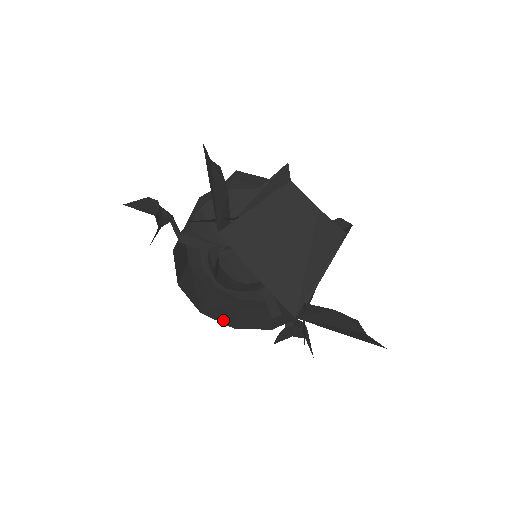
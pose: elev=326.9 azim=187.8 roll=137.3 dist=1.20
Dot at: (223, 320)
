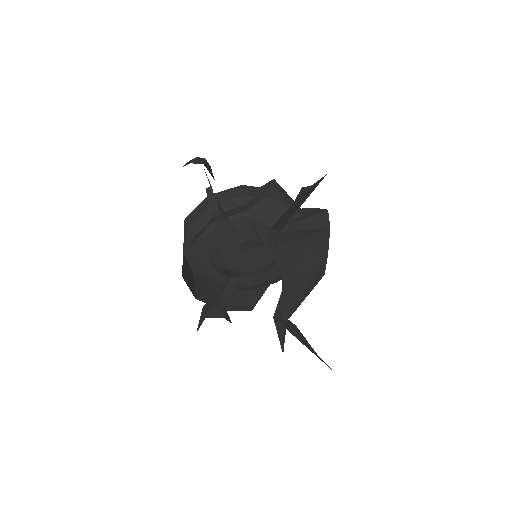
Dot at: (190, 288)
